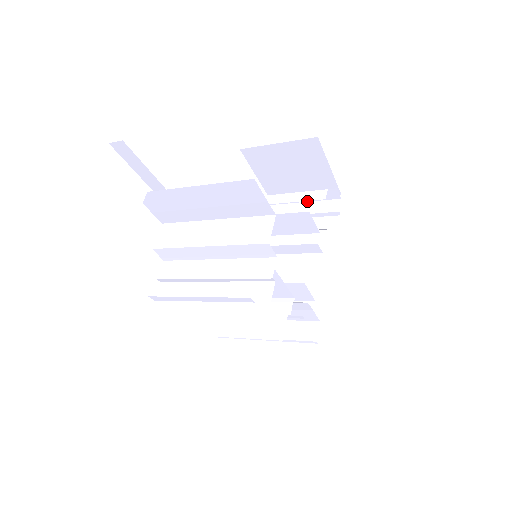
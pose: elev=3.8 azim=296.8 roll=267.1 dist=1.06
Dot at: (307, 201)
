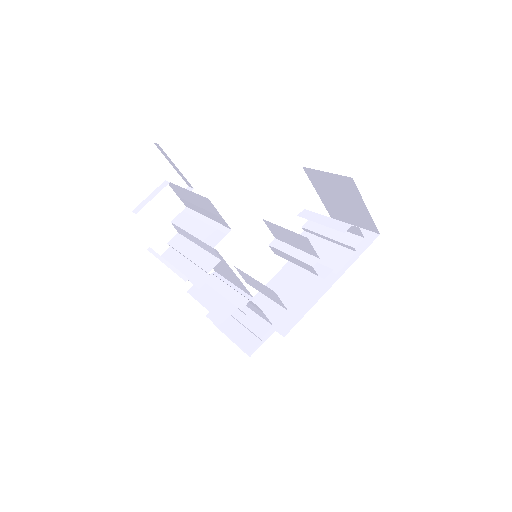
Dot at: occluded
